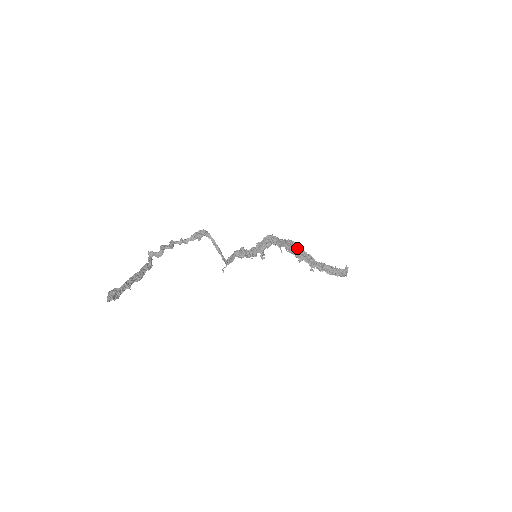
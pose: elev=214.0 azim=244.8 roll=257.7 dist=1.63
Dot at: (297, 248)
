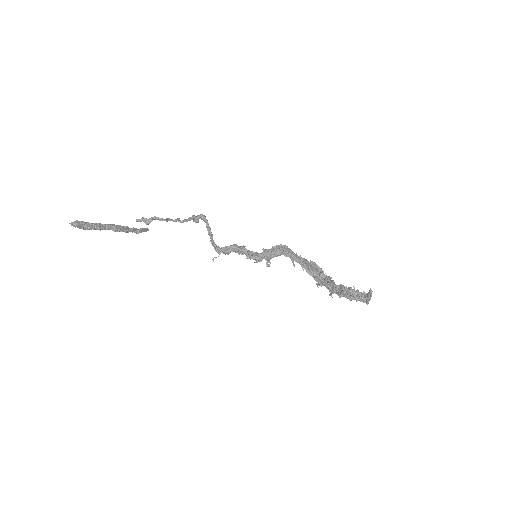
Dot at: (319, 271)
